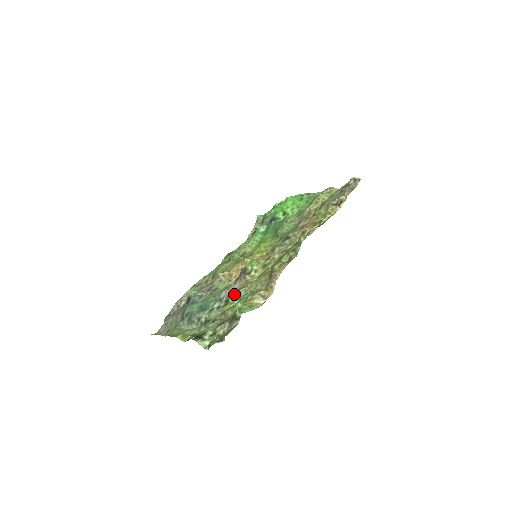
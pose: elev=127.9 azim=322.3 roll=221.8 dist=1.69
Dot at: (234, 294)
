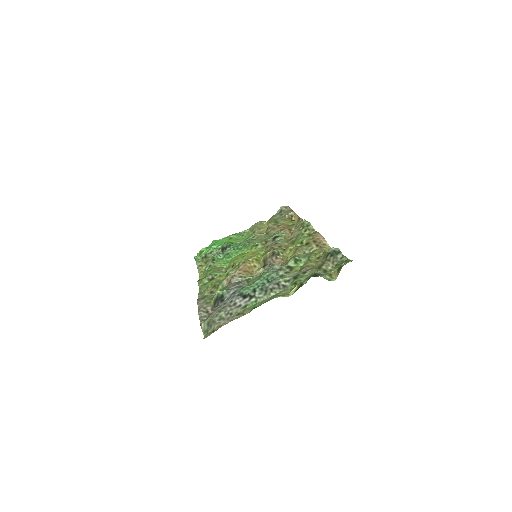
Dot at: (293, 259)
